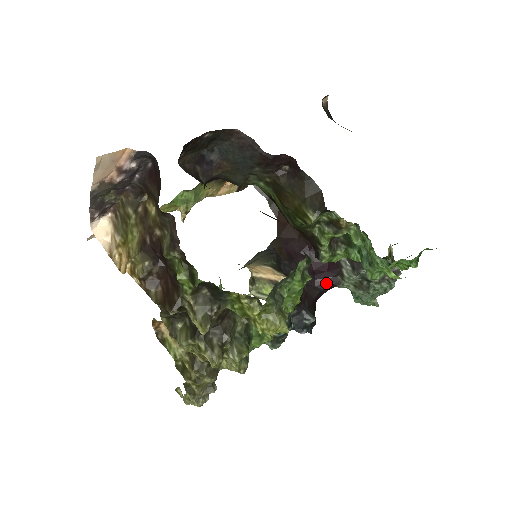
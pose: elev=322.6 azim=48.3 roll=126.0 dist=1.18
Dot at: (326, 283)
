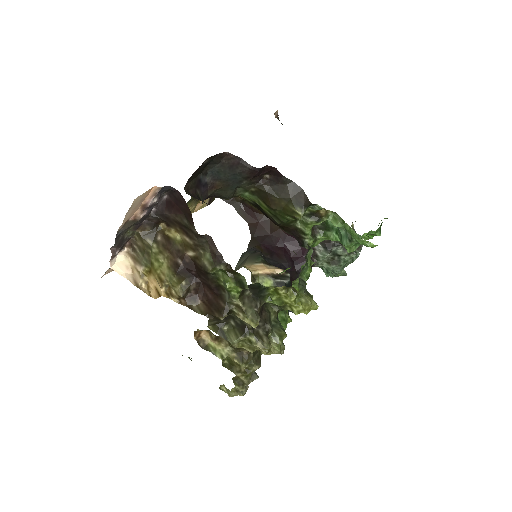
Dot at: occluded
